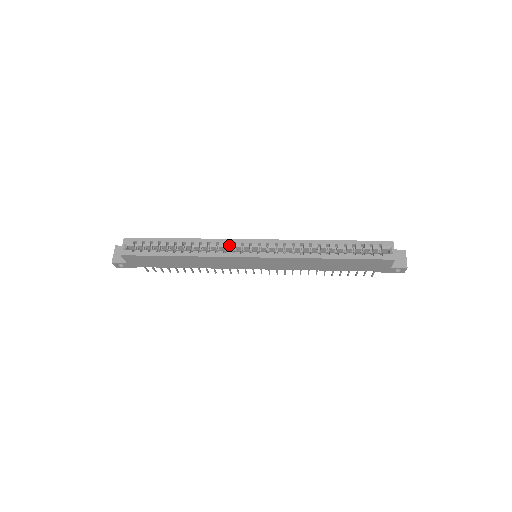
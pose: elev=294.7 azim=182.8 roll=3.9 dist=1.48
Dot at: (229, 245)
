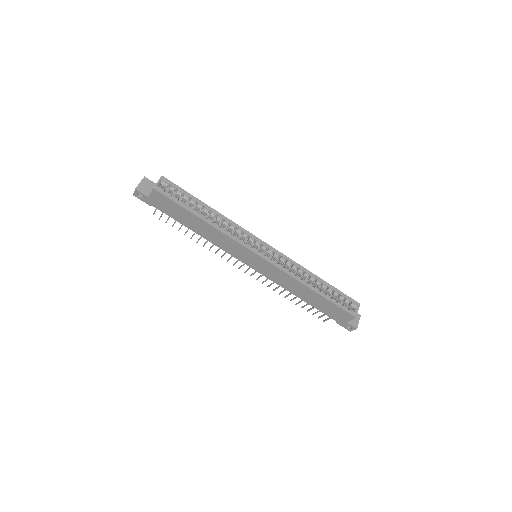
Dot at: (245, 235)
